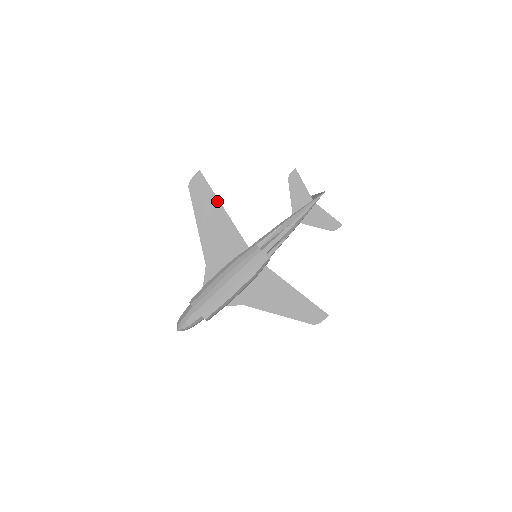
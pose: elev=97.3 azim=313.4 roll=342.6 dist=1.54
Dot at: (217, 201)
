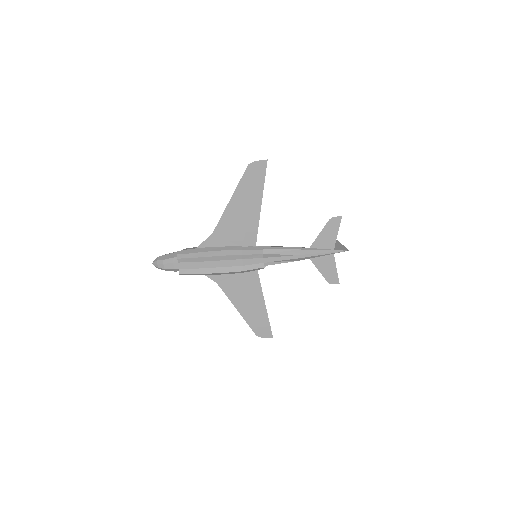
Dot at: (261, 193)
